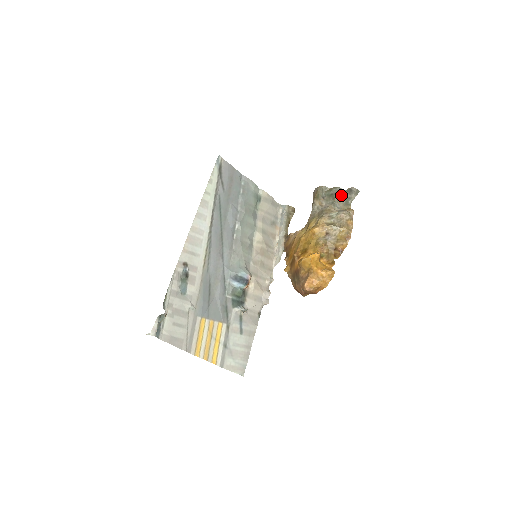
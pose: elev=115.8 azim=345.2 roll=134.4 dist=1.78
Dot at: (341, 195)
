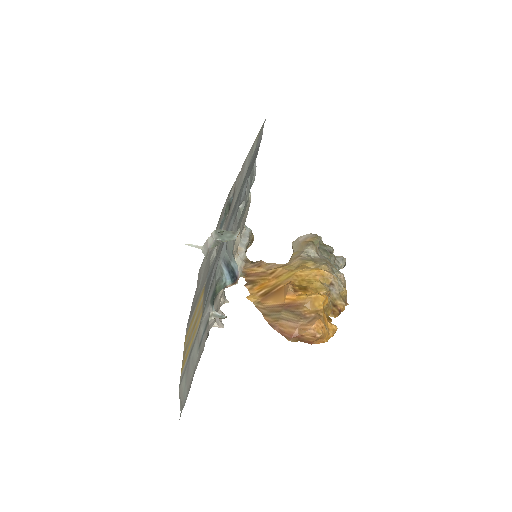
Dot at: (334, 257)
